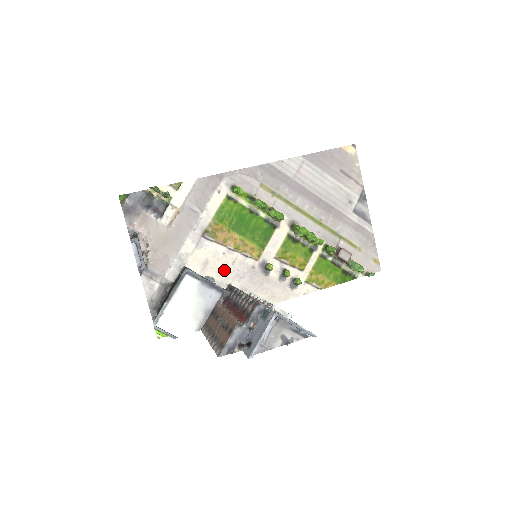
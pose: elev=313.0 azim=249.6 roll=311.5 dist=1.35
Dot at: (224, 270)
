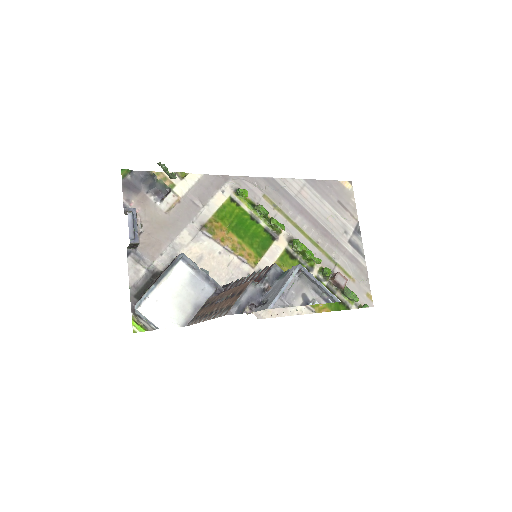
Dot at: (218, 270)
